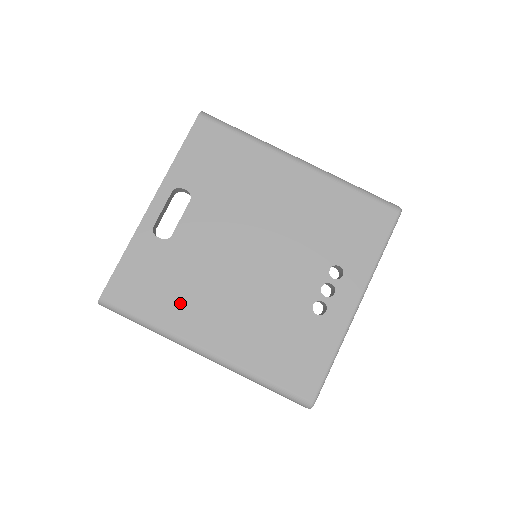
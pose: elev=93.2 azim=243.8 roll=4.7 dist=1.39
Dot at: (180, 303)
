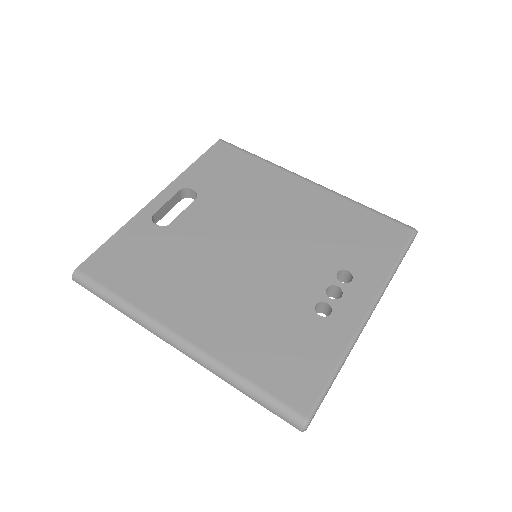
Dot at: (162, 284)
